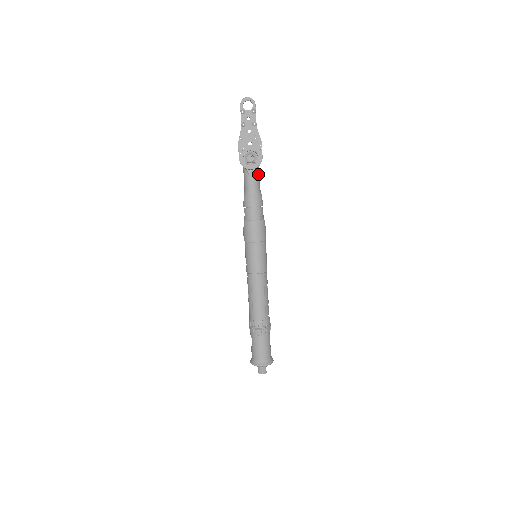
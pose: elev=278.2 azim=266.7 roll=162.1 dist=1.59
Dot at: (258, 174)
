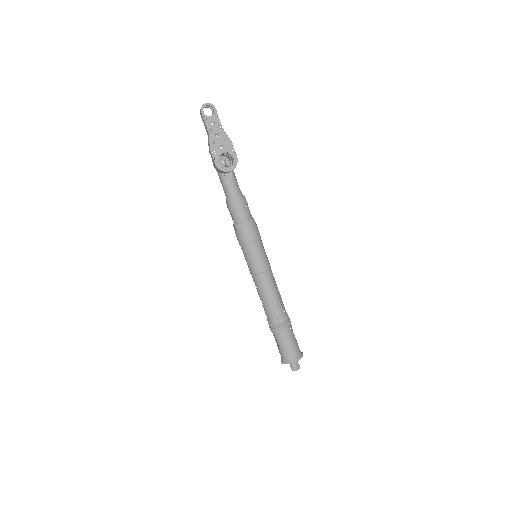
Dot at: (234, 176)
